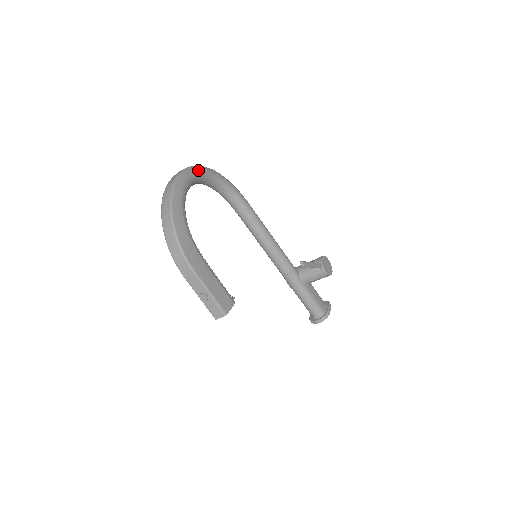
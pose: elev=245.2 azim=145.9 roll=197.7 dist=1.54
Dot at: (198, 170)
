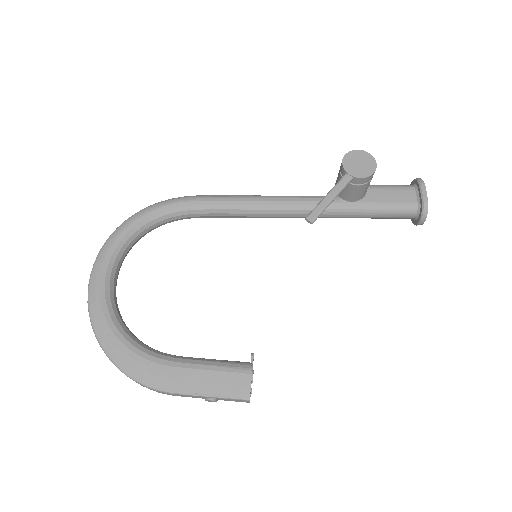
Dot at: (106, 250)
